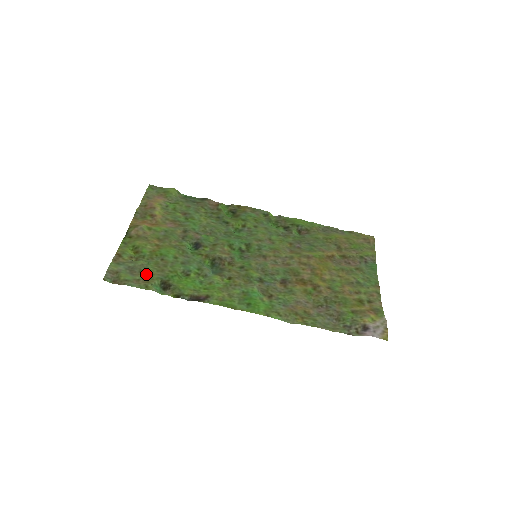
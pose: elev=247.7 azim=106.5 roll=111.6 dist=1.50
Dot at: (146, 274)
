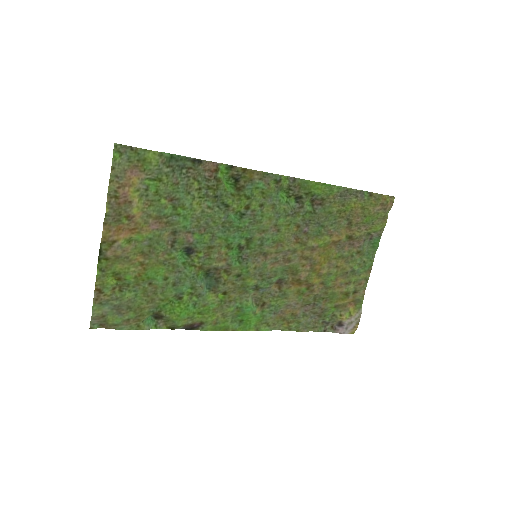
Dot at: (135, 310)
